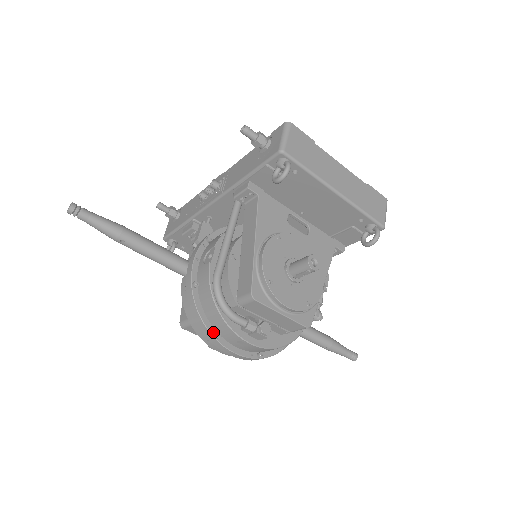
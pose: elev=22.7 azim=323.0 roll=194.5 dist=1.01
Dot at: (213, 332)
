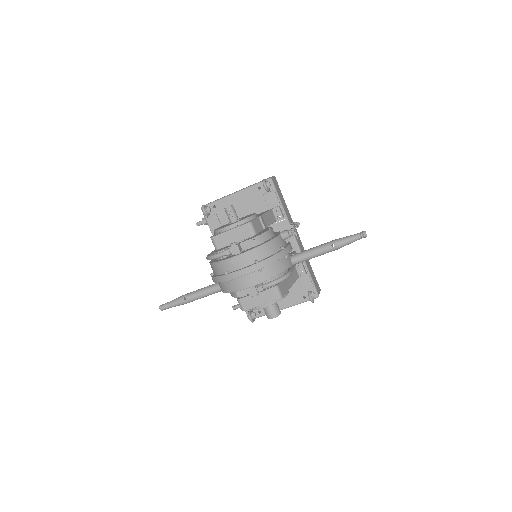
Dot at: (224, 275)
